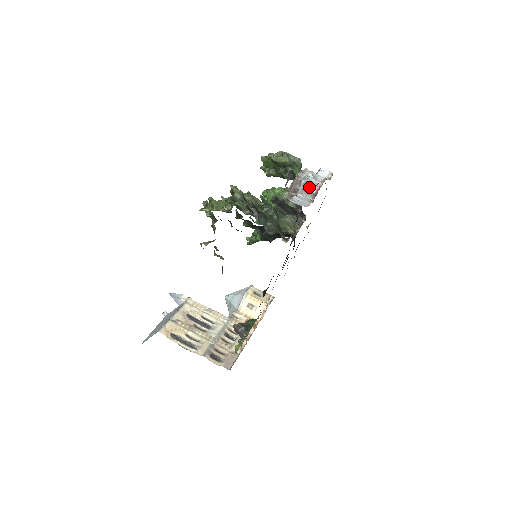
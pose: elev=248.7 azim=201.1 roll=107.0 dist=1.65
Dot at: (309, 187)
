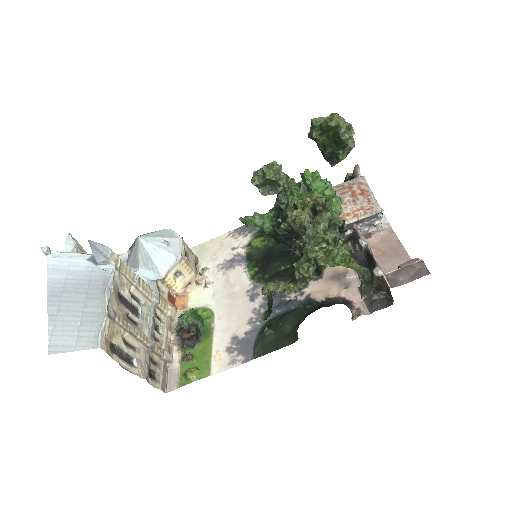
Dot at: (371, 225)
